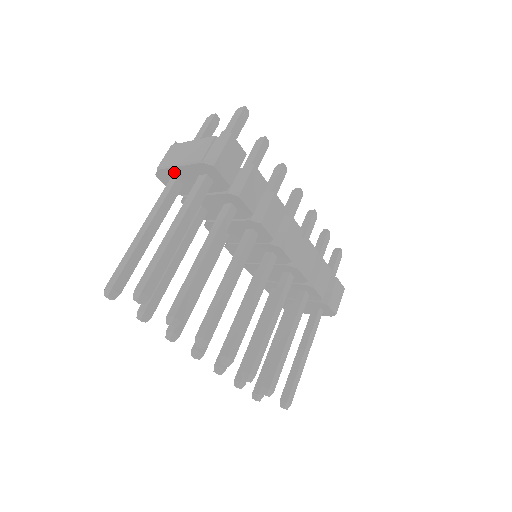
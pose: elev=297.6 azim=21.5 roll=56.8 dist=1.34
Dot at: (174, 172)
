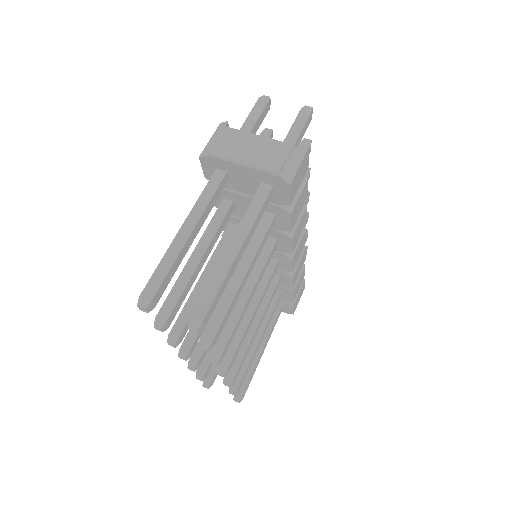
Dot at: (230, 166)
